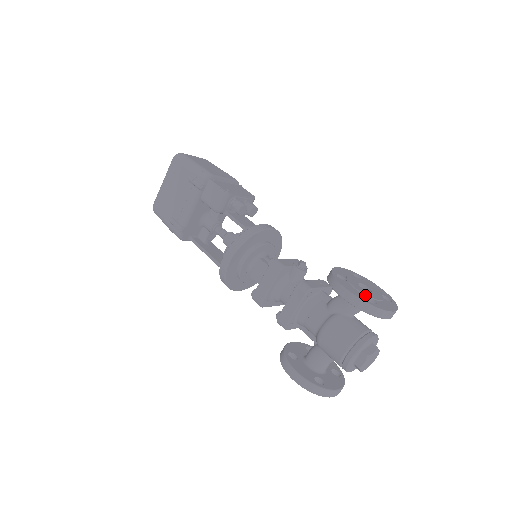
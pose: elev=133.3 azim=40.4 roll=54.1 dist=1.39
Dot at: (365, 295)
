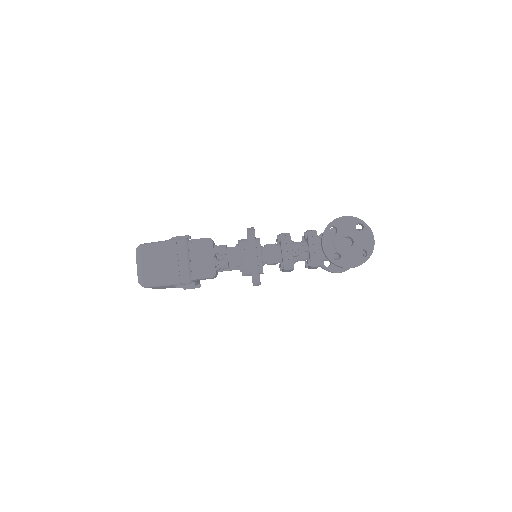
Dot at: (357, 254)
